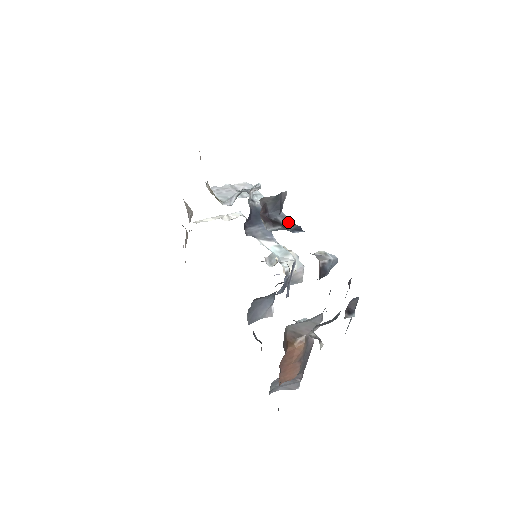
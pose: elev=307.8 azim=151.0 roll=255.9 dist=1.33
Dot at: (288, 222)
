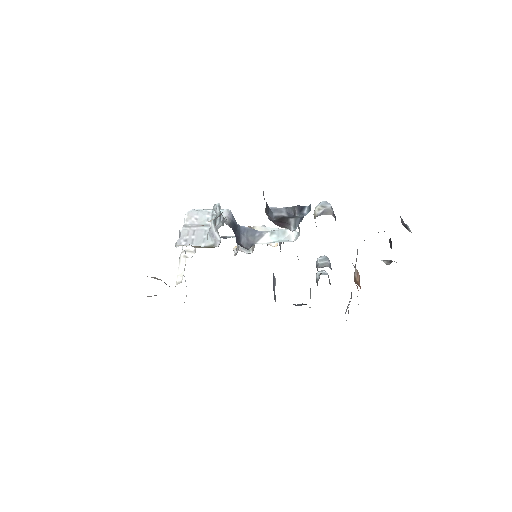
Dot at: (285, 211)
